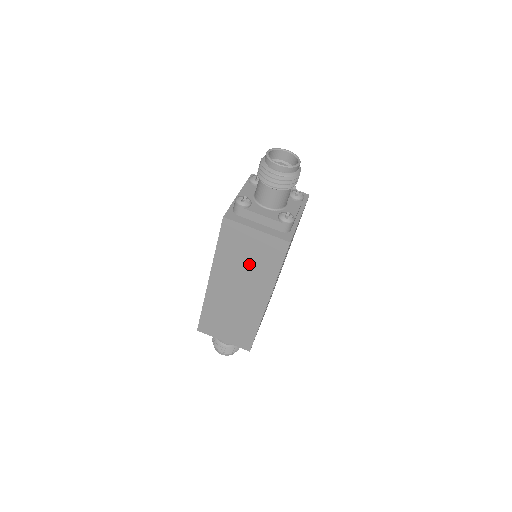
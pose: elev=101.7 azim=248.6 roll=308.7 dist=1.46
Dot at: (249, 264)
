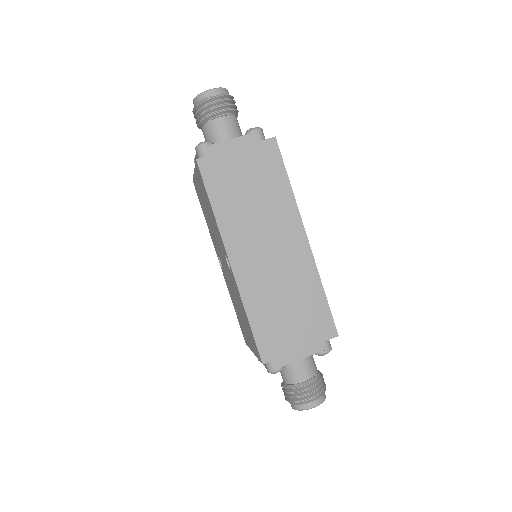
Dot at: (256, 199)
